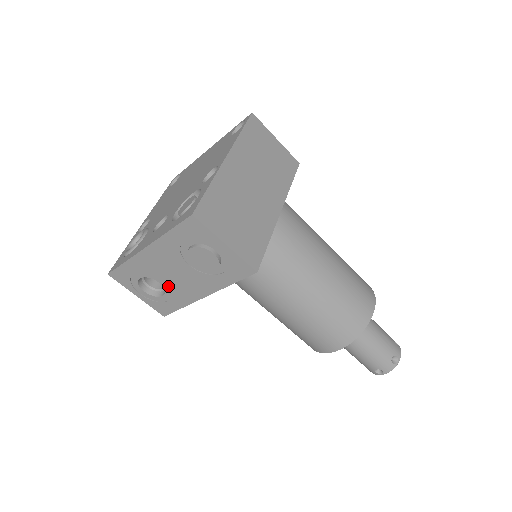
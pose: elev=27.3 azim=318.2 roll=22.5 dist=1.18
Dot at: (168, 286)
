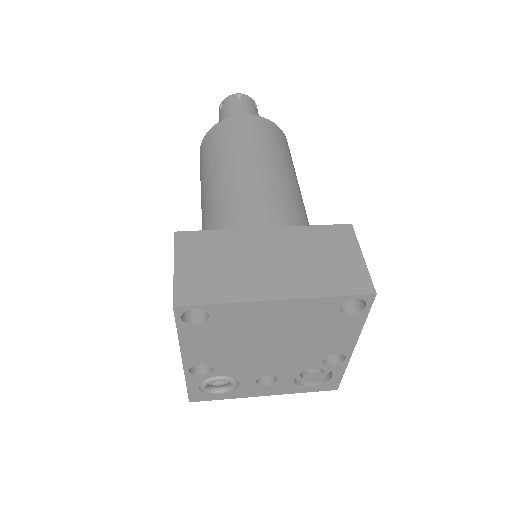
Dot at: occluded
